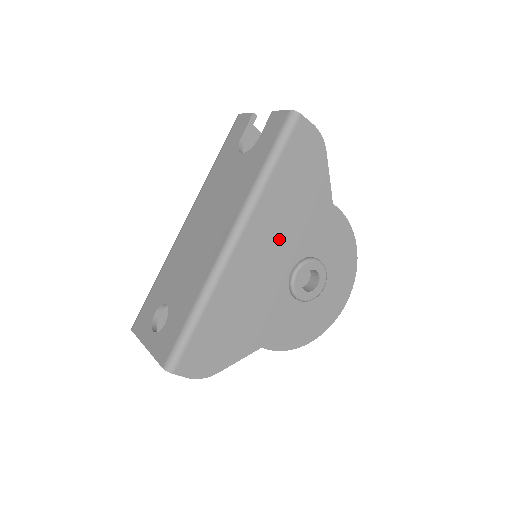
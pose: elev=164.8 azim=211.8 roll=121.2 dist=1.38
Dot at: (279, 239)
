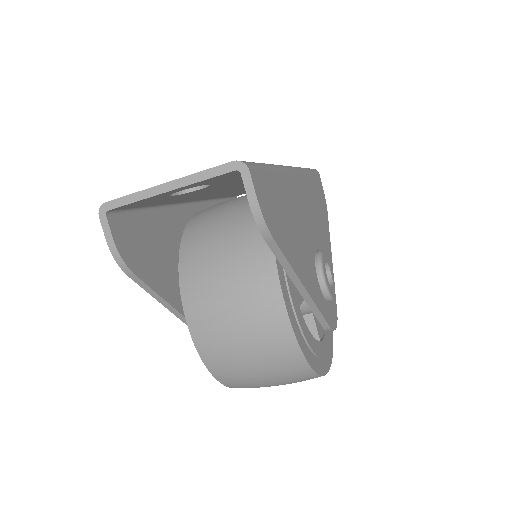
Dot at: (311, 215)
